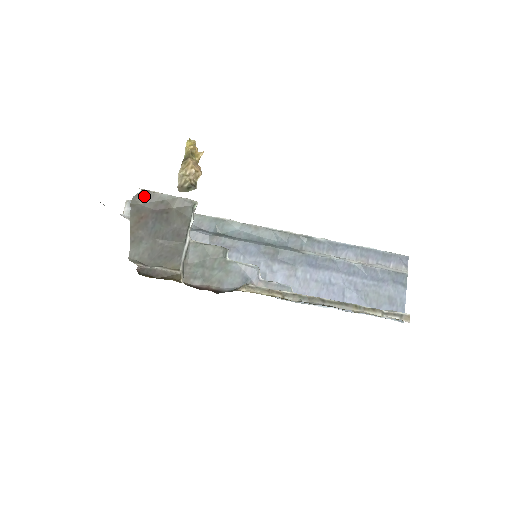
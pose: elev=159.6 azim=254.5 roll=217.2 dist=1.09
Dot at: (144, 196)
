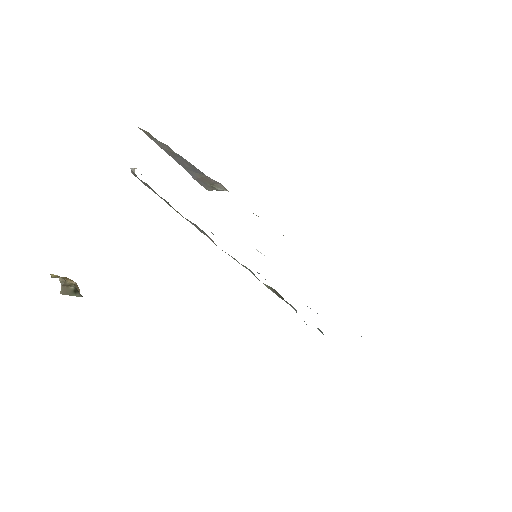
Dot at: occluded
